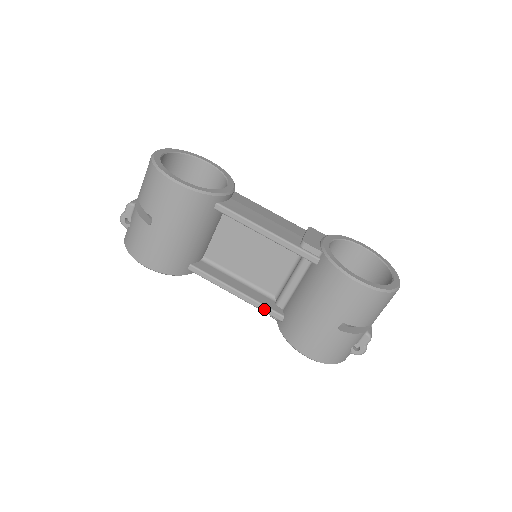
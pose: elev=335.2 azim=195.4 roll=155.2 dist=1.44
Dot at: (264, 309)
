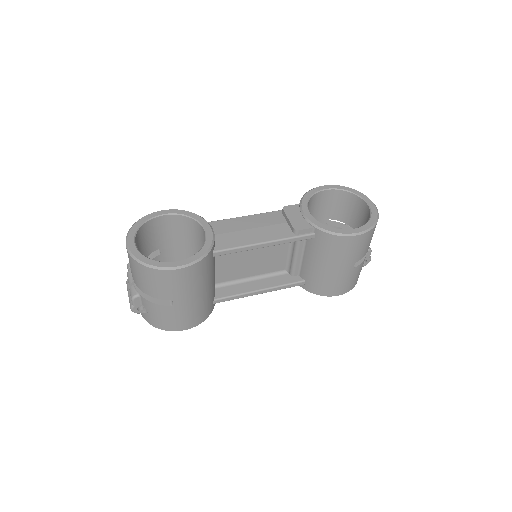
Dot at: (287, 287)
